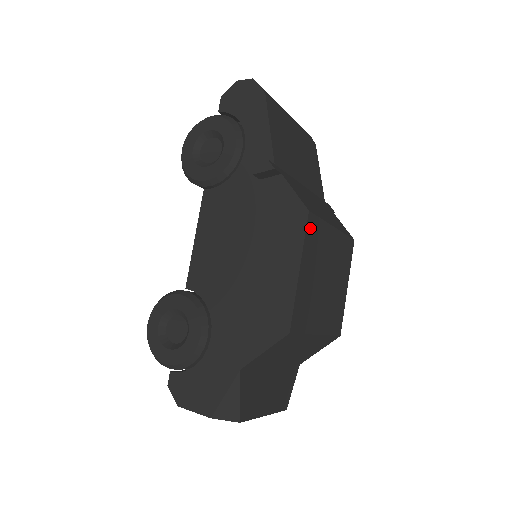
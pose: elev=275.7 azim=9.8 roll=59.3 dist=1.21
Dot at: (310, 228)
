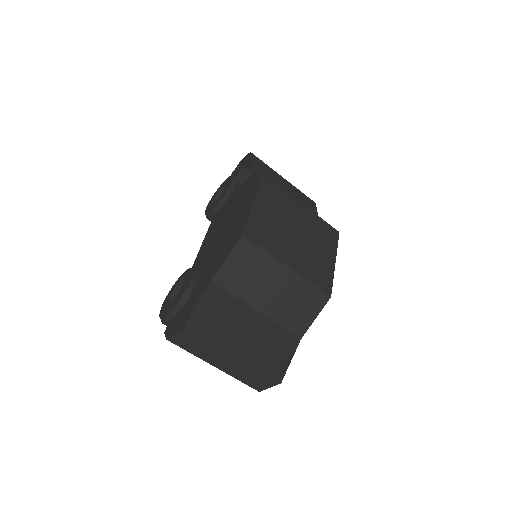
Dot at: (266, 185)
